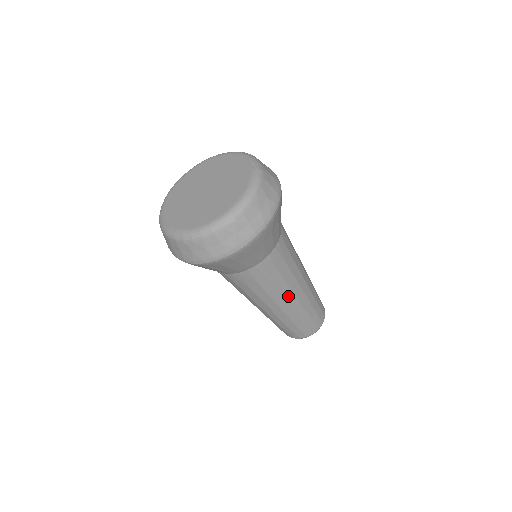
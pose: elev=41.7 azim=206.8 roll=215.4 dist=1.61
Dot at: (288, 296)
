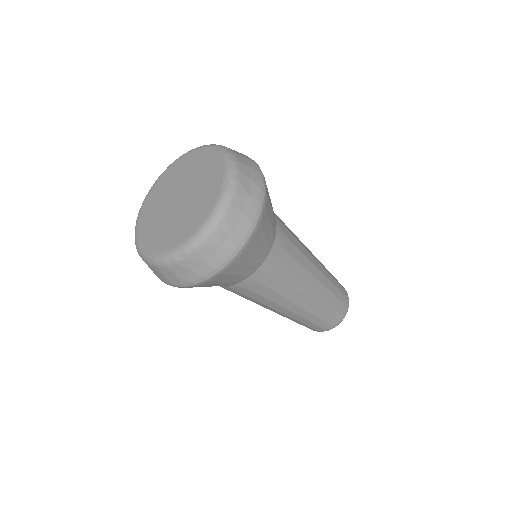
Dot at: (286, 305)
